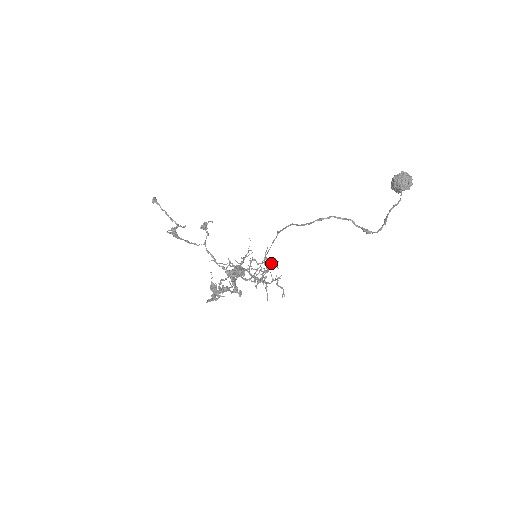
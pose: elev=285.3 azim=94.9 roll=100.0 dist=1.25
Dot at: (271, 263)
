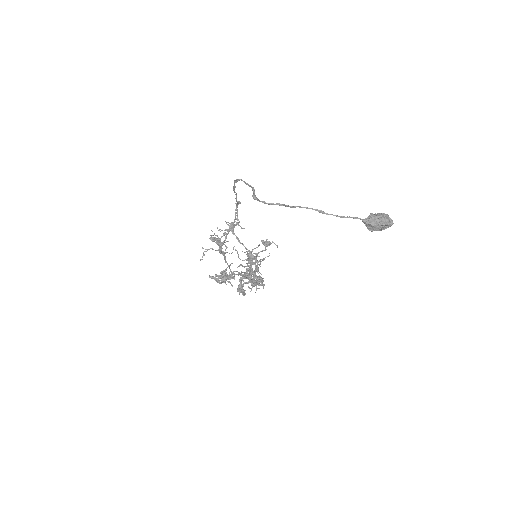
Dot at: (248, 253)
